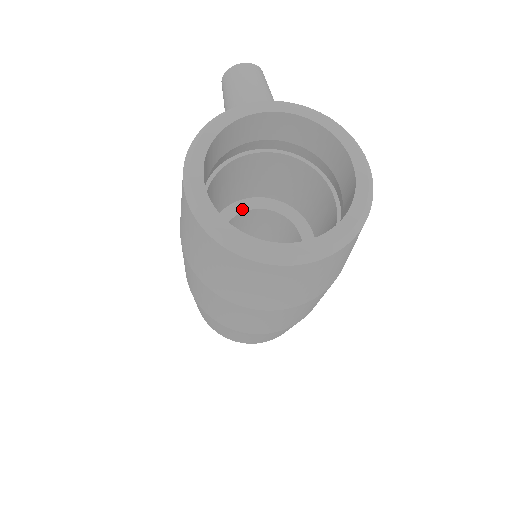
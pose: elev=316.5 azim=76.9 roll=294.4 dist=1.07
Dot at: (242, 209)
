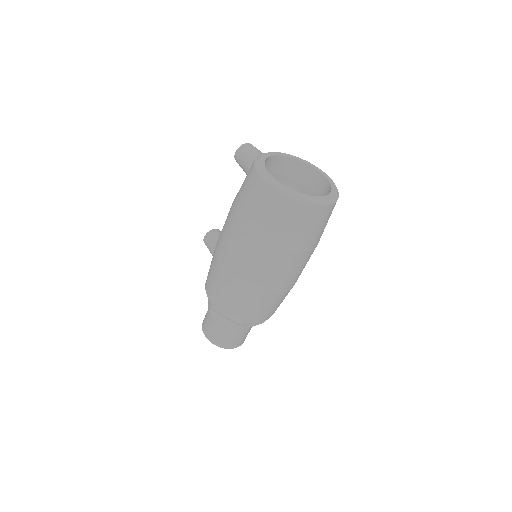
Dot at: occluded
